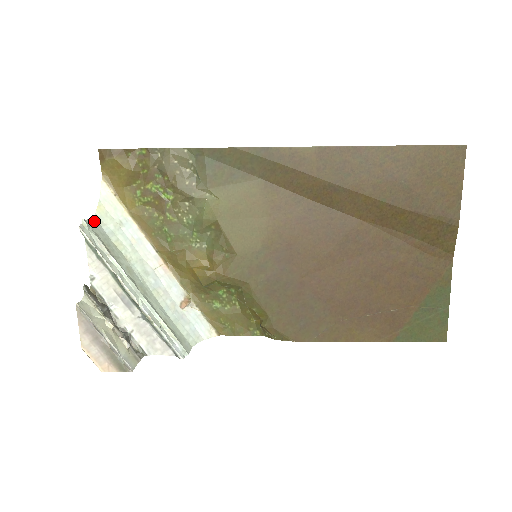
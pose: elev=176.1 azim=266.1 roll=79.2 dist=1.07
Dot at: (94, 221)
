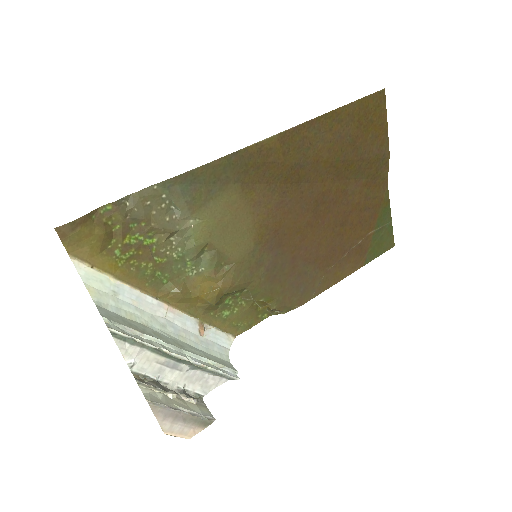
Dot at: (101, 309)
